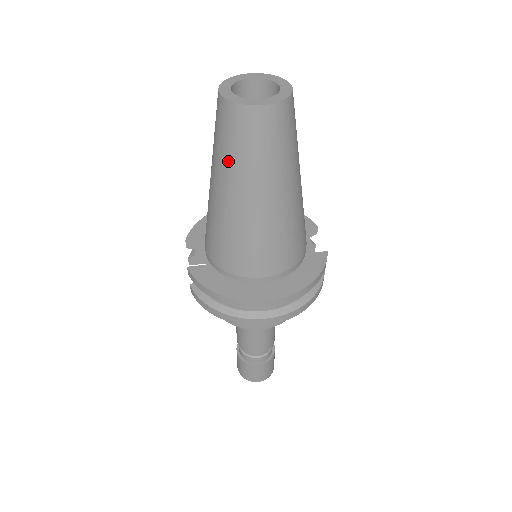
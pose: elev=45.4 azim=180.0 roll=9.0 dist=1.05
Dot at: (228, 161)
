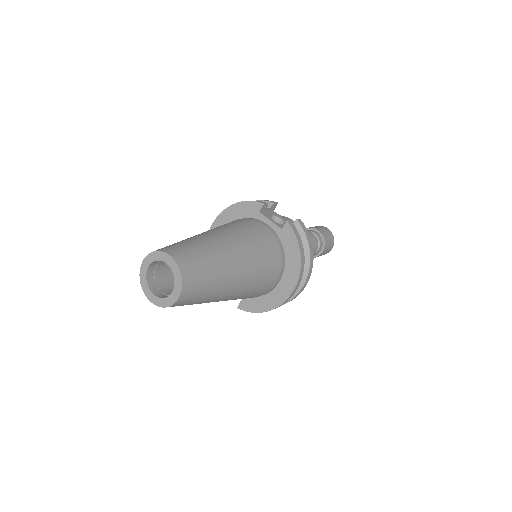
Dot at: occluded
